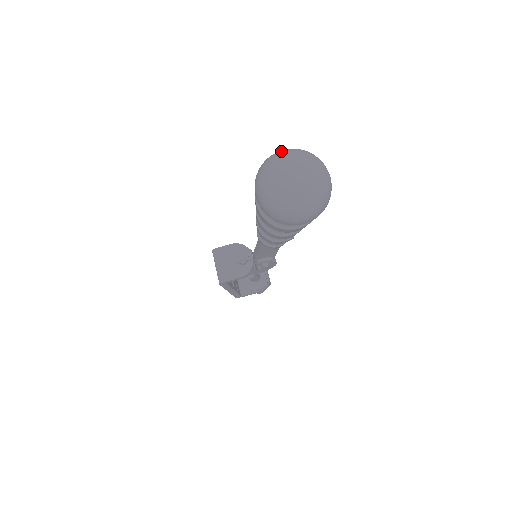
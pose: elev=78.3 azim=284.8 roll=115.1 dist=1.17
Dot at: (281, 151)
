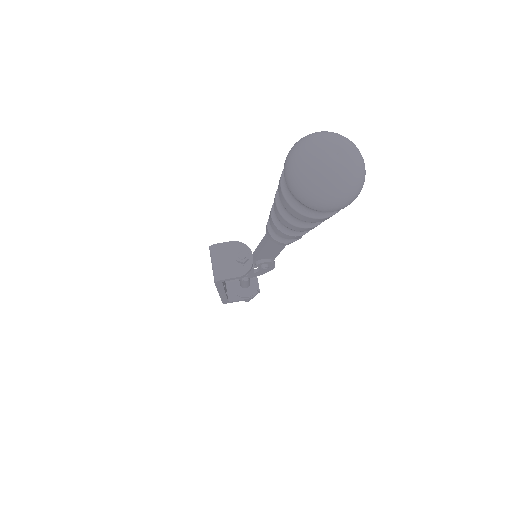
Dot at: (317, 132)
